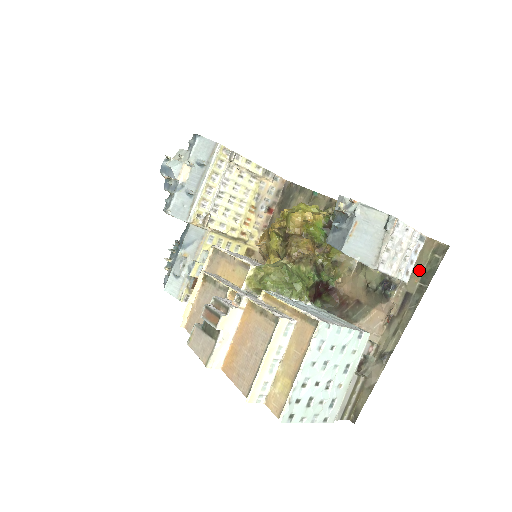
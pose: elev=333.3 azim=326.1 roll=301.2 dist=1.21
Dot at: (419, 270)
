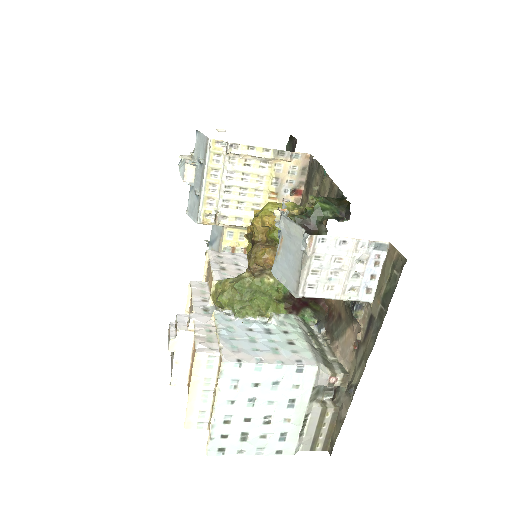
Dot at: (381, 288)
